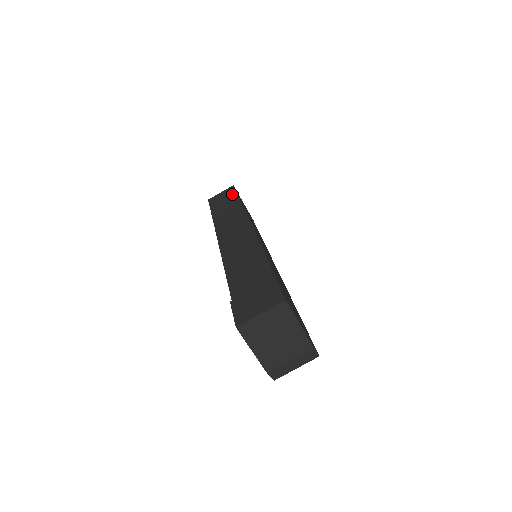
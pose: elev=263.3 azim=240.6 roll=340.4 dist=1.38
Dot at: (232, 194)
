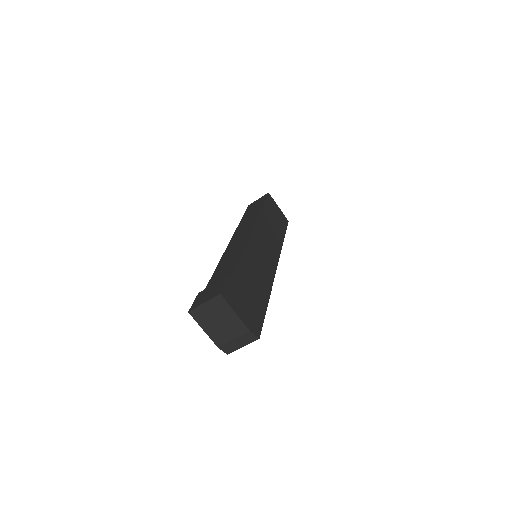
Dot at: (262, 201)
